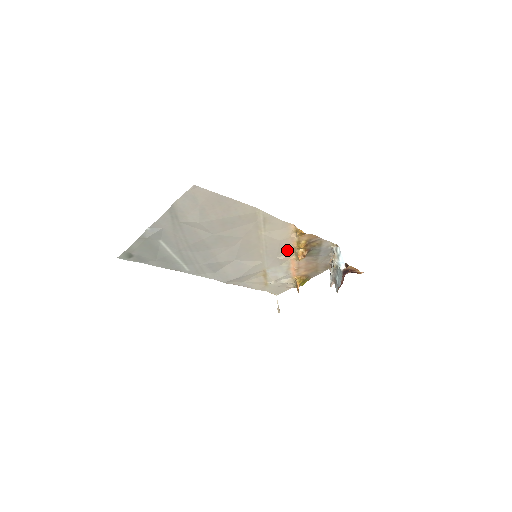
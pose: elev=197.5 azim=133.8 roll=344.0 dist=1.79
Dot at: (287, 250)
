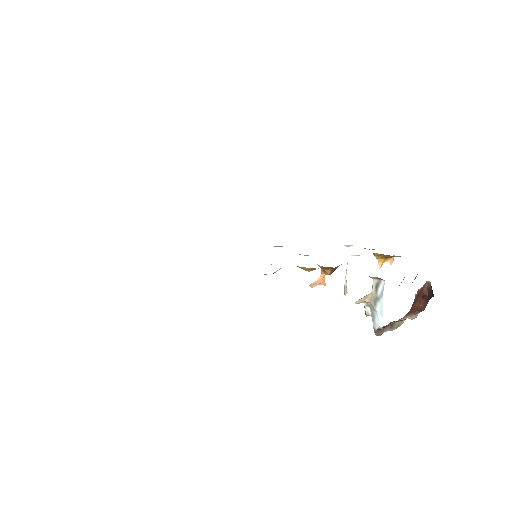
Dot at: occluded
